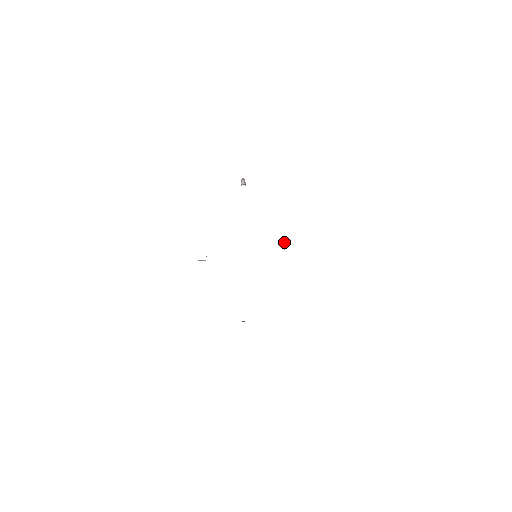
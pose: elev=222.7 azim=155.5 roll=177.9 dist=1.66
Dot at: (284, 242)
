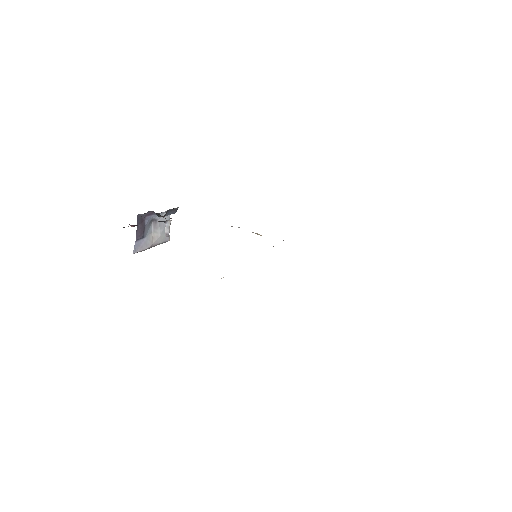
Dot at: occluded
